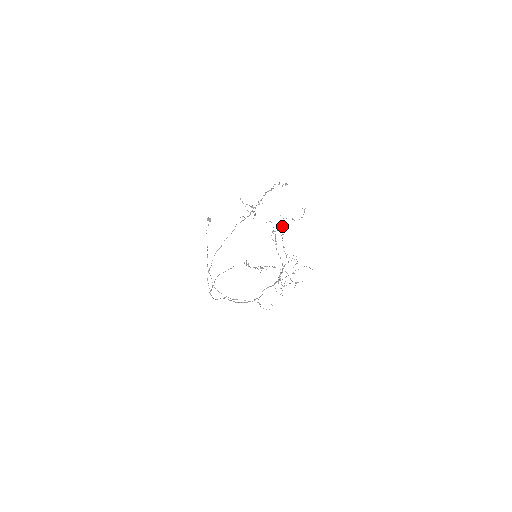
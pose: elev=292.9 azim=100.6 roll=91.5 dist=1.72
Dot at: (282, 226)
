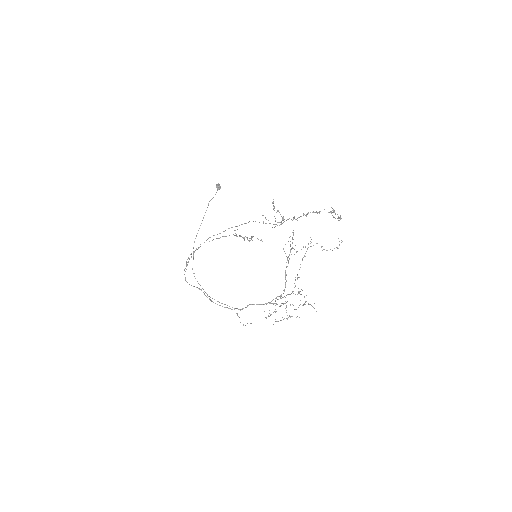
Dot at: occluded
